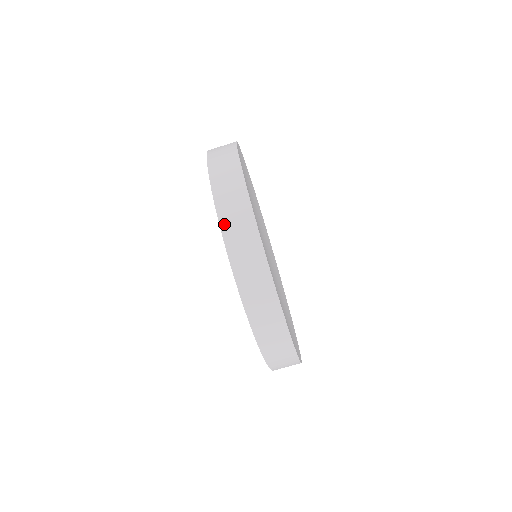
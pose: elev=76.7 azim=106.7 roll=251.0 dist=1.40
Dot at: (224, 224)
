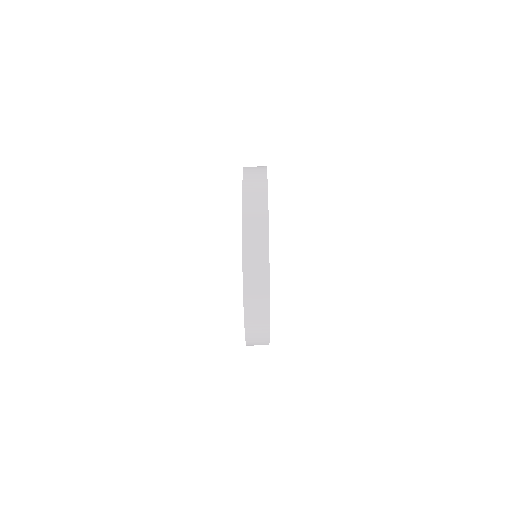
Dot at: (247, 305)
